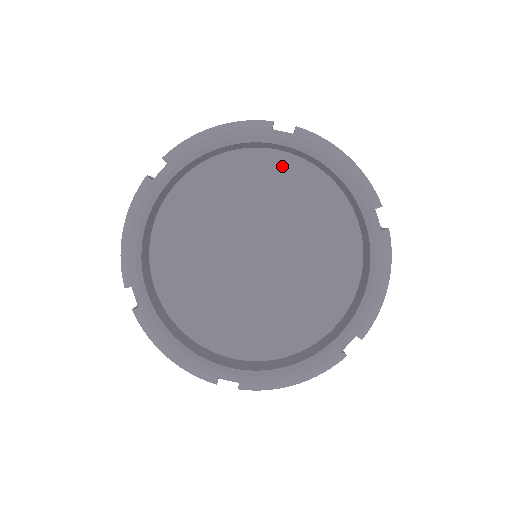
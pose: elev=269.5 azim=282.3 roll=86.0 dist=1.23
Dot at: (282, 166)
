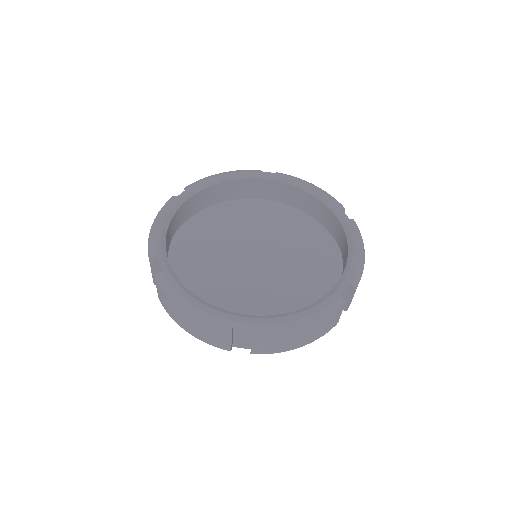
Dot at: (269, 209)
